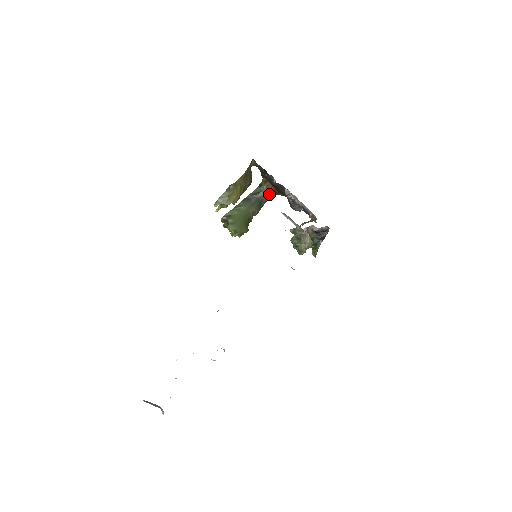
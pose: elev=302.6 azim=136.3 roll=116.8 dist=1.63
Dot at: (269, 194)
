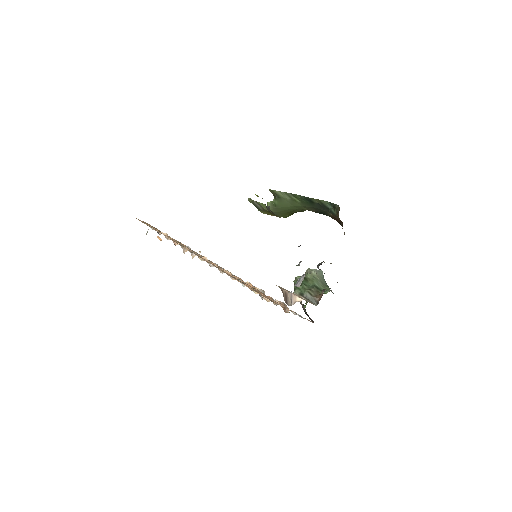
Dot at: (336, 219)
